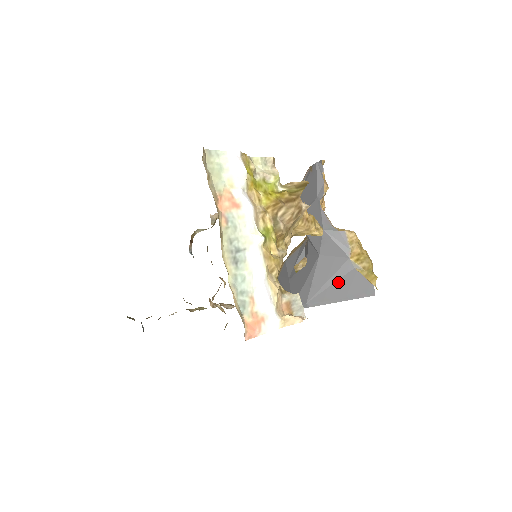
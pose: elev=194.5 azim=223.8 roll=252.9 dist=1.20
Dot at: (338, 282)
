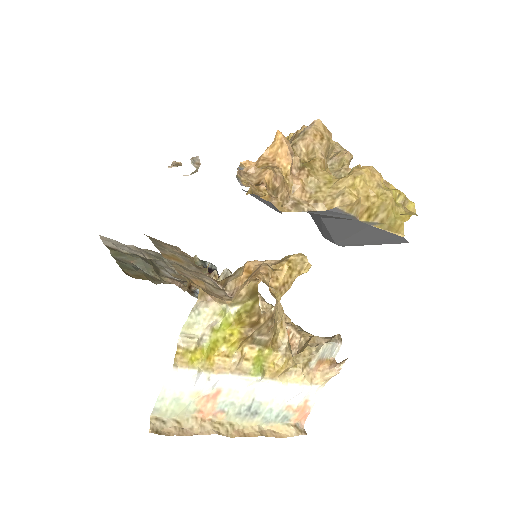
Dot at: (358, 234)
